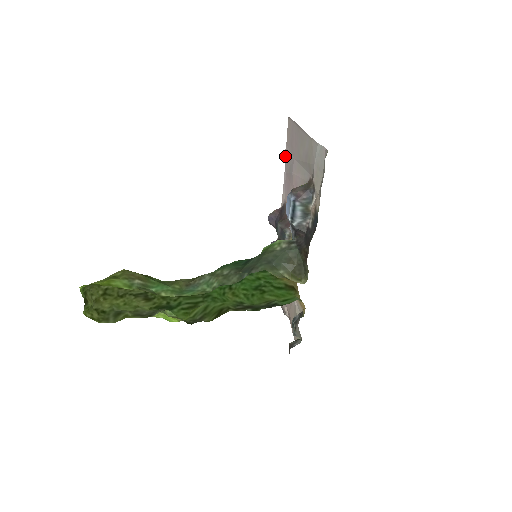
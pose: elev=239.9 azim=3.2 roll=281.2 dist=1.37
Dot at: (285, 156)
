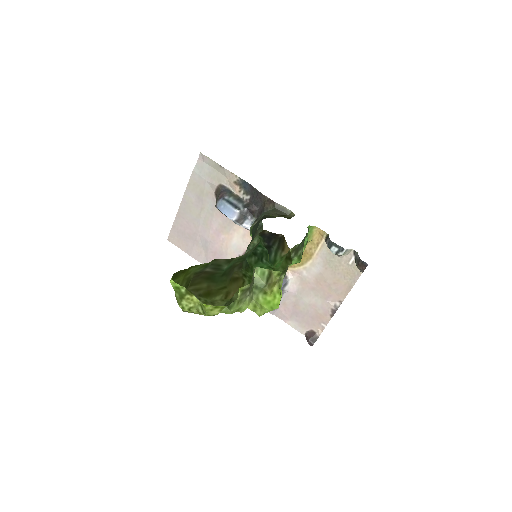
Dot at: (194, 258)
